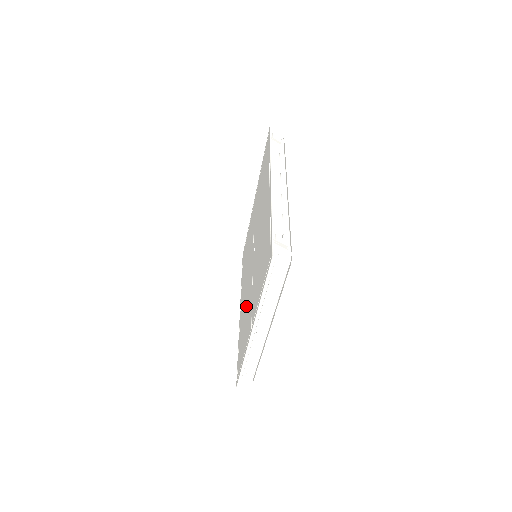
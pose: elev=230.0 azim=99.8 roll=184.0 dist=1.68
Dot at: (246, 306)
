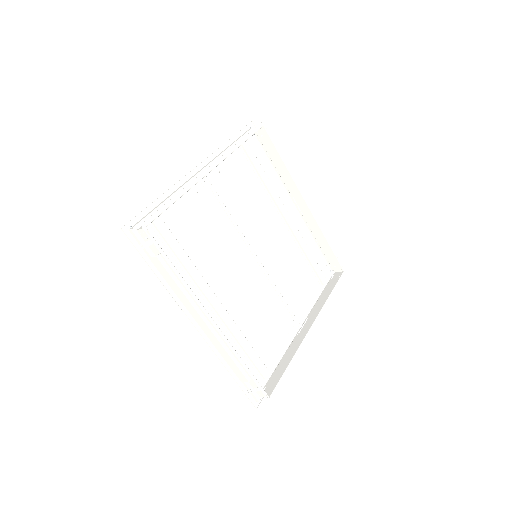
Dot at: (290, 263)
